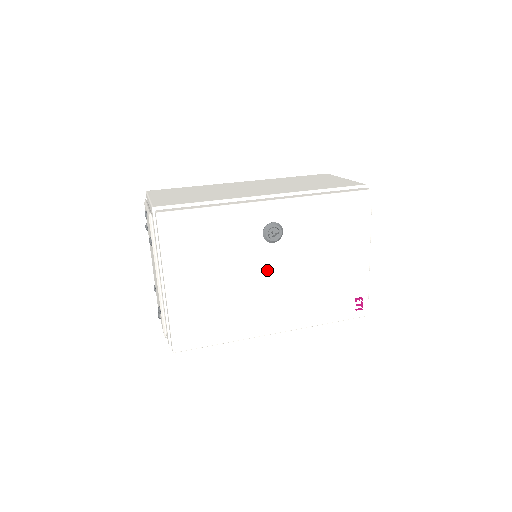
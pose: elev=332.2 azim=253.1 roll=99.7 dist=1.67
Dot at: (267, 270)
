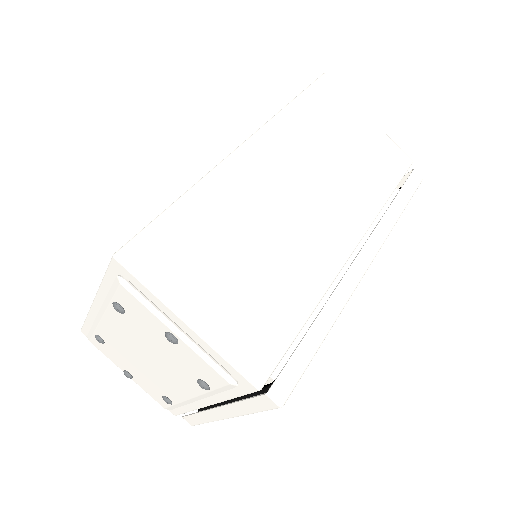
Dot at: occluded
